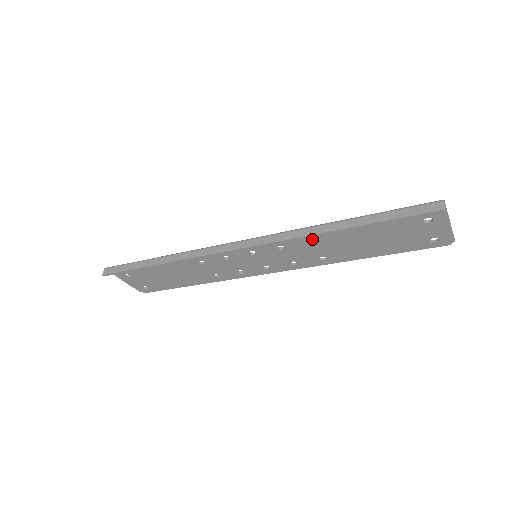
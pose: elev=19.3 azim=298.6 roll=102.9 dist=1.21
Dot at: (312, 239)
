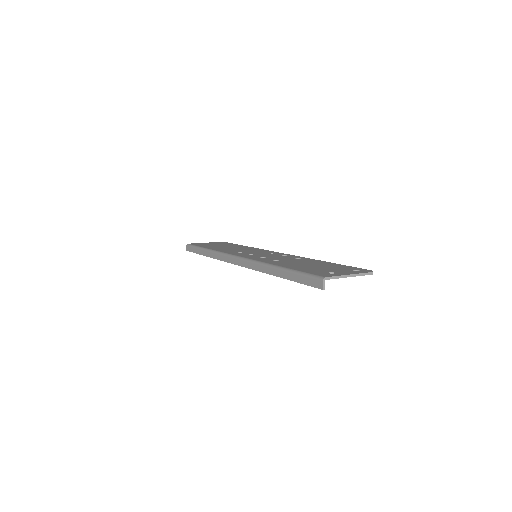
Dot at: occluded
